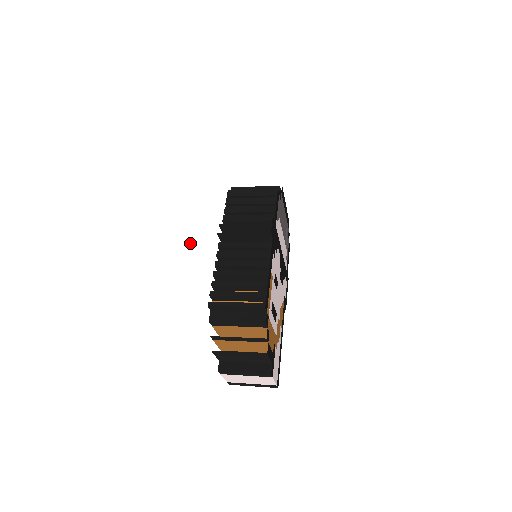
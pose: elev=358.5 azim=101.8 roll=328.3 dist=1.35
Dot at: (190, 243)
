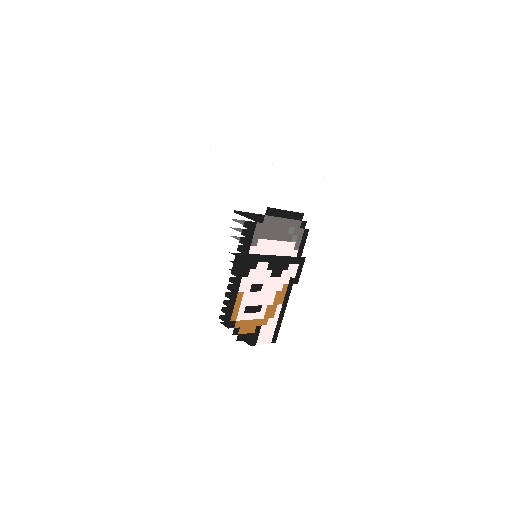
Dot at: (159, 292)
